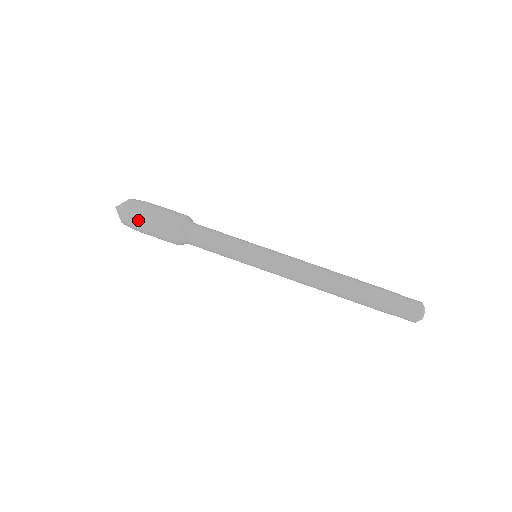
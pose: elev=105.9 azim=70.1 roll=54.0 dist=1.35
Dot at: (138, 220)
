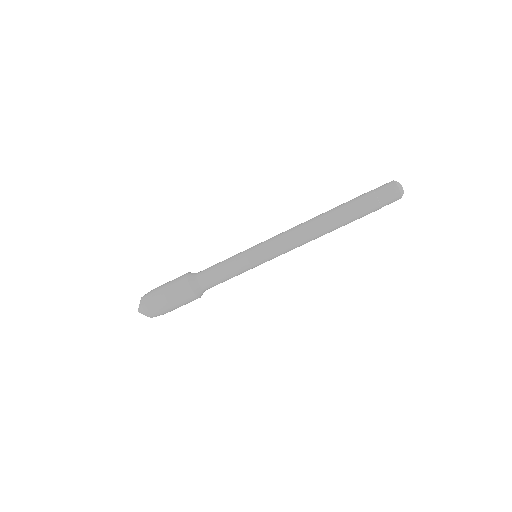
Dot at: (159, 307)
